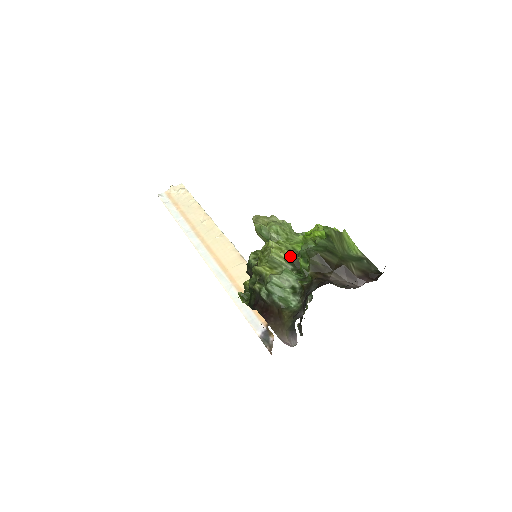
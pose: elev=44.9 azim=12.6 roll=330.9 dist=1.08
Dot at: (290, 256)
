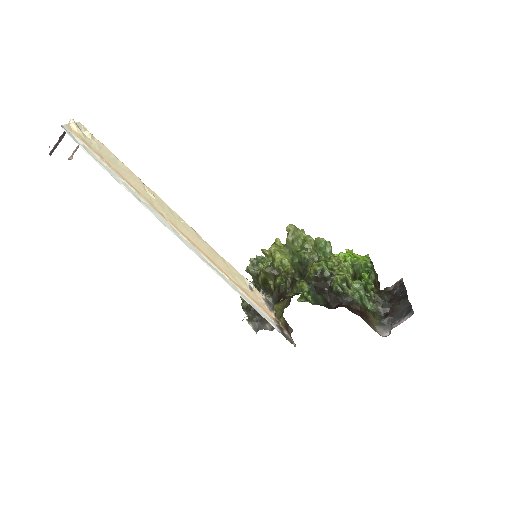
Dot at: (355, 271)
